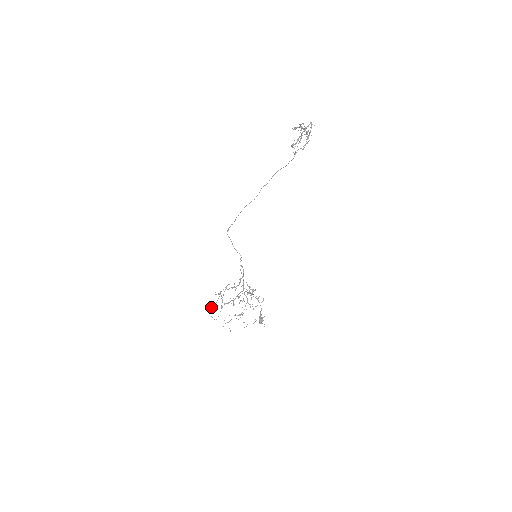
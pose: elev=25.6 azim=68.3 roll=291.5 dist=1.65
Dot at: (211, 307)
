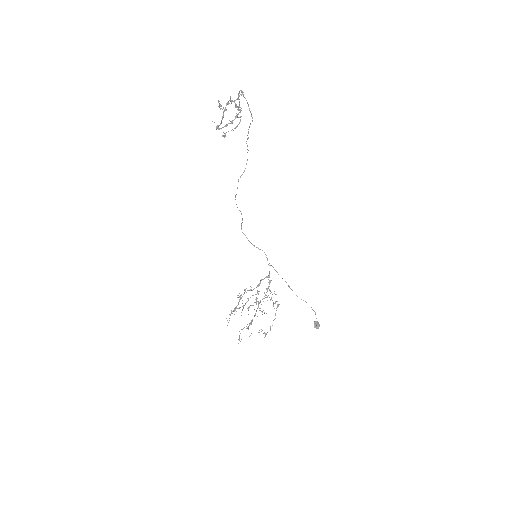
Dot at: occluded
